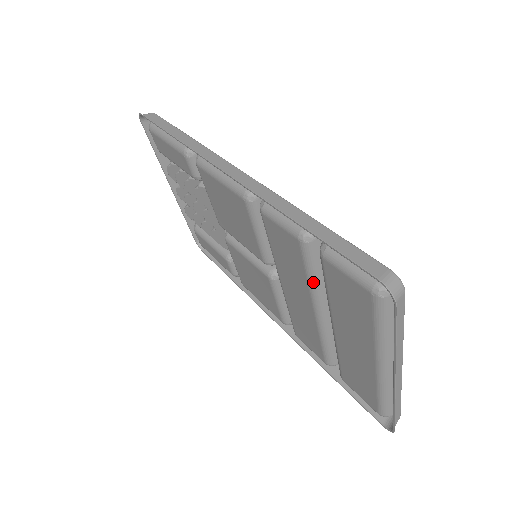
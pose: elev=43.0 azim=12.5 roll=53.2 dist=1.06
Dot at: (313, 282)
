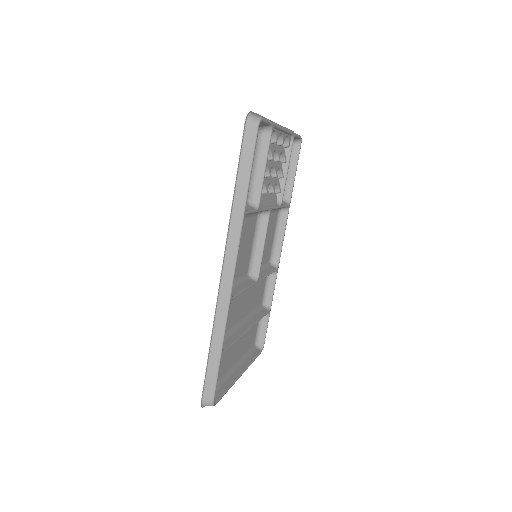
Dot at: (231, 331)
